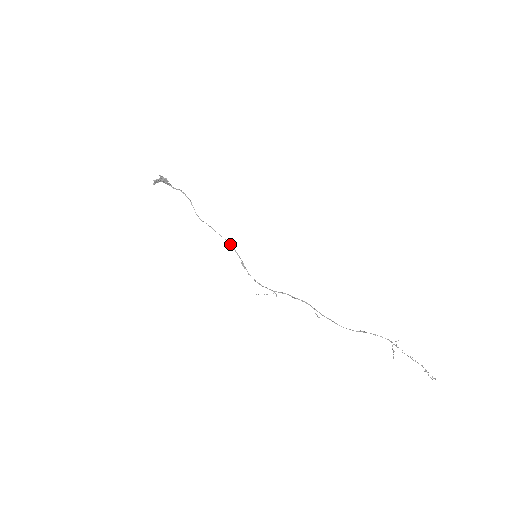
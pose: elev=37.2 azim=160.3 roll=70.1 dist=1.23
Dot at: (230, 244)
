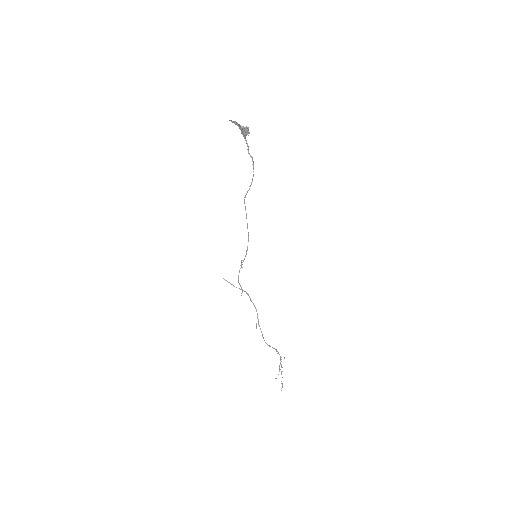
Dot at: (248, 239)
